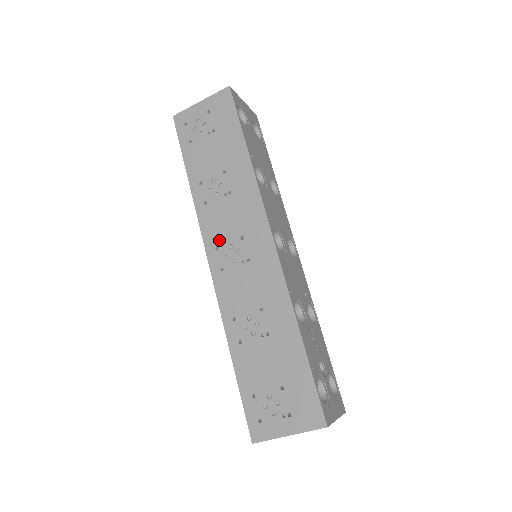
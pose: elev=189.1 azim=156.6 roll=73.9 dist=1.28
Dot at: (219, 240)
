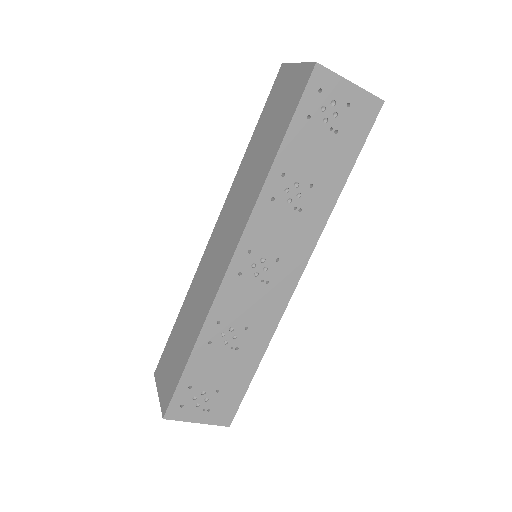
Dot at: (258, 246)
